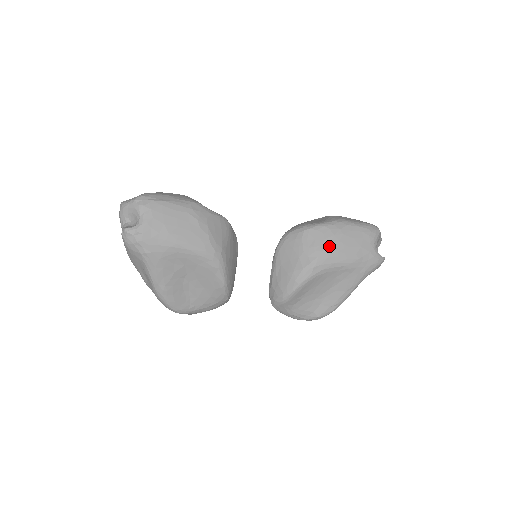
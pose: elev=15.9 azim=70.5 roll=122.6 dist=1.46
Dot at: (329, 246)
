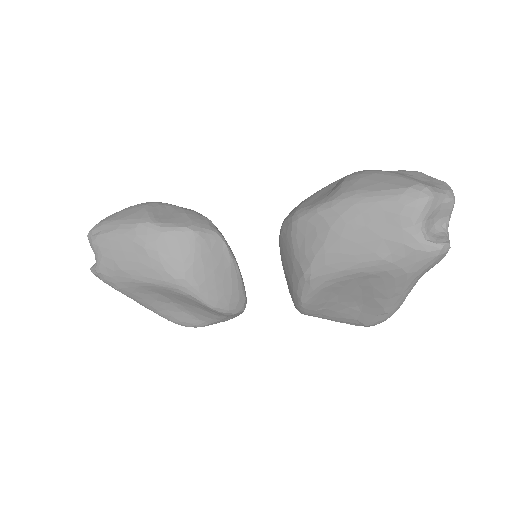
Dot at: (324, 247)
